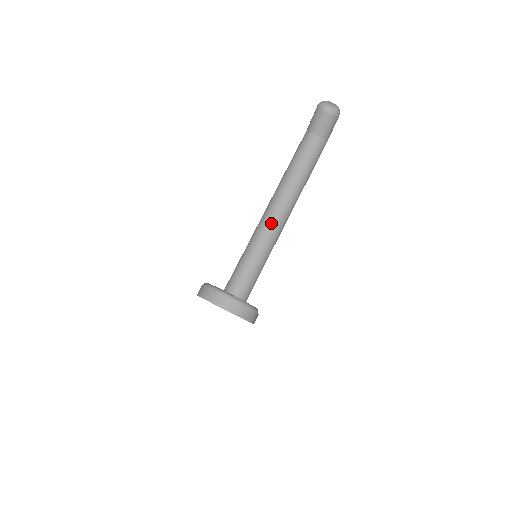
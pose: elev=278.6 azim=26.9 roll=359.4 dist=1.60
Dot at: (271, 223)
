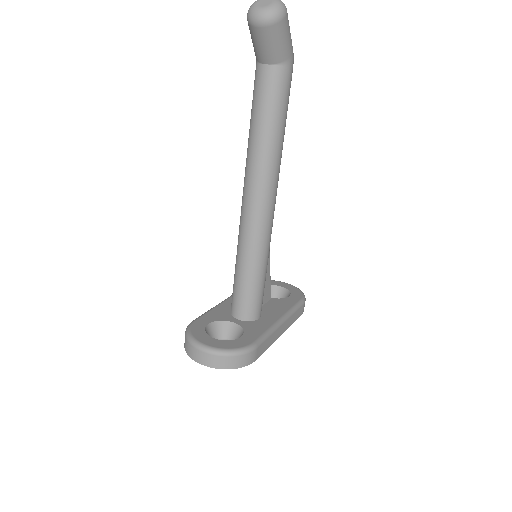
Dot at: (249, 219)
